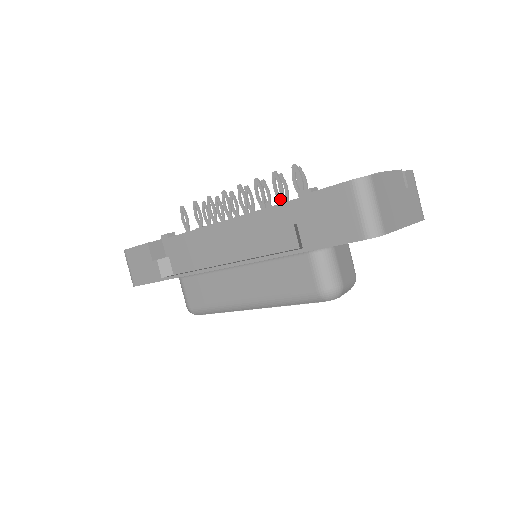
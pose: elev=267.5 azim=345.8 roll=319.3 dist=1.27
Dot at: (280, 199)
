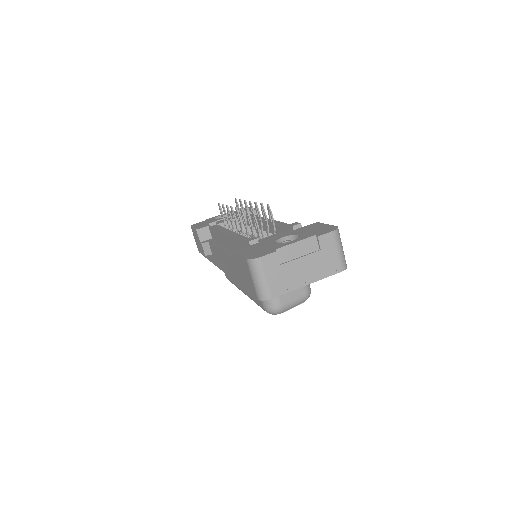
Dot at: (251, 230)
